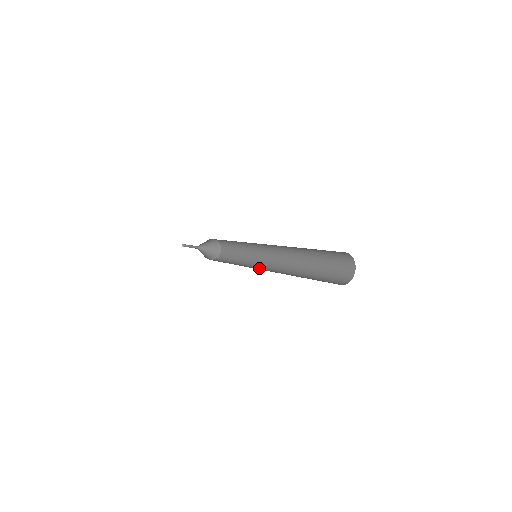
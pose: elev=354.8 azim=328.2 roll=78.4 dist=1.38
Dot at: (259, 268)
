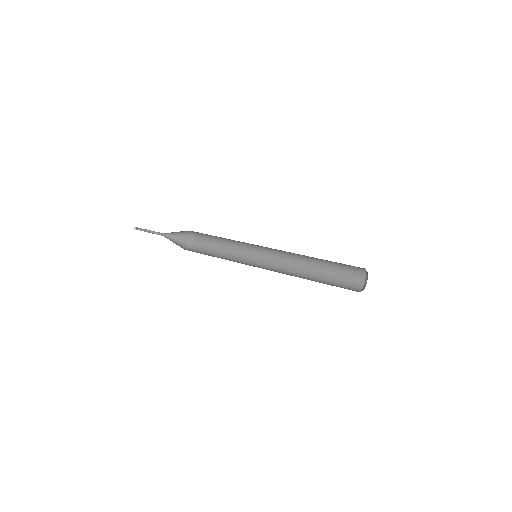
Dot at: (262, 260)
